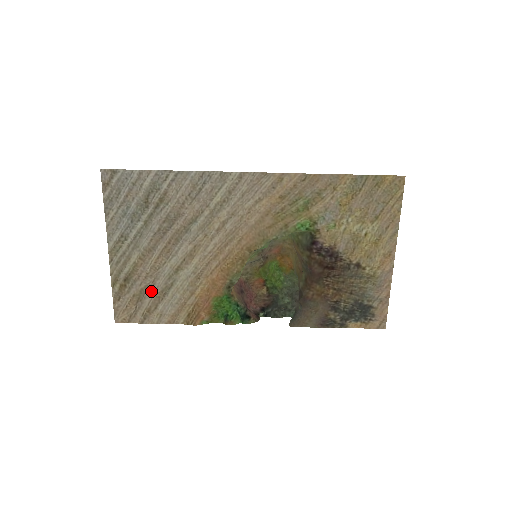
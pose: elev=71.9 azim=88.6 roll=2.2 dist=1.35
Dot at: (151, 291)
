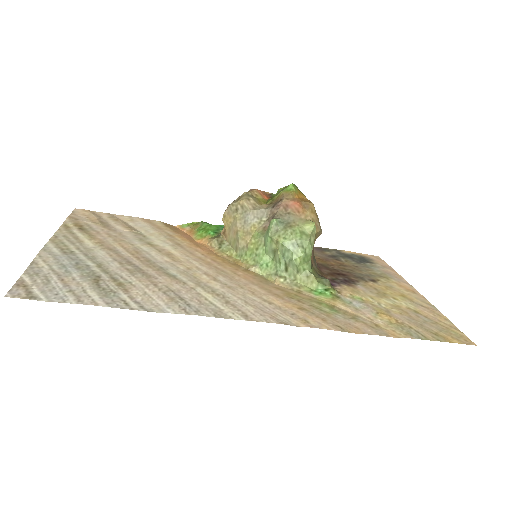
Dot at: (117, 229)
